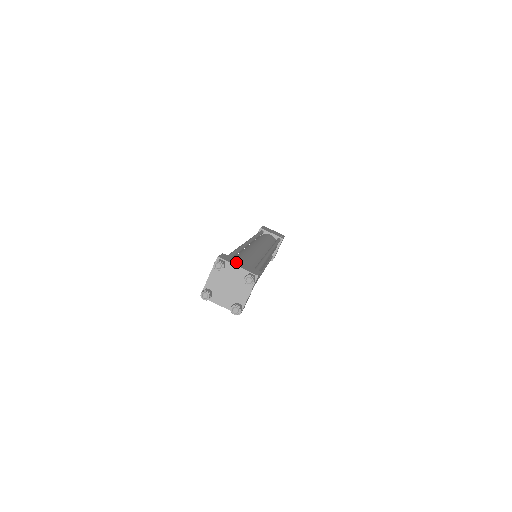
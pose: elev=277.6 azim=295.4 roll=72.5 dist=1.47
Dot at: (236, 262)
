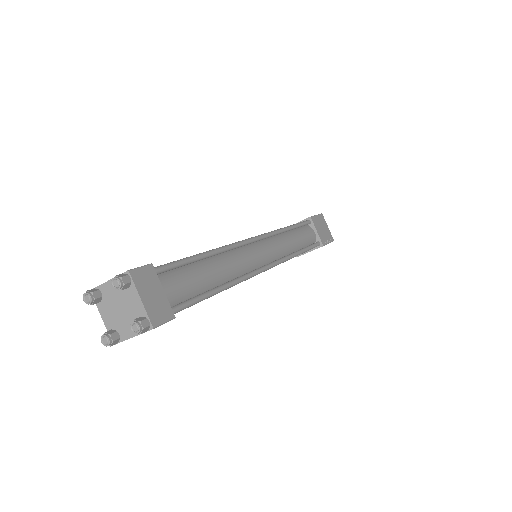
Dot at: (151, 289)
